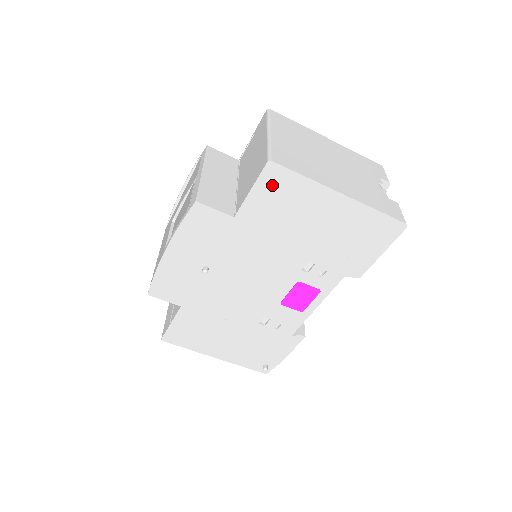
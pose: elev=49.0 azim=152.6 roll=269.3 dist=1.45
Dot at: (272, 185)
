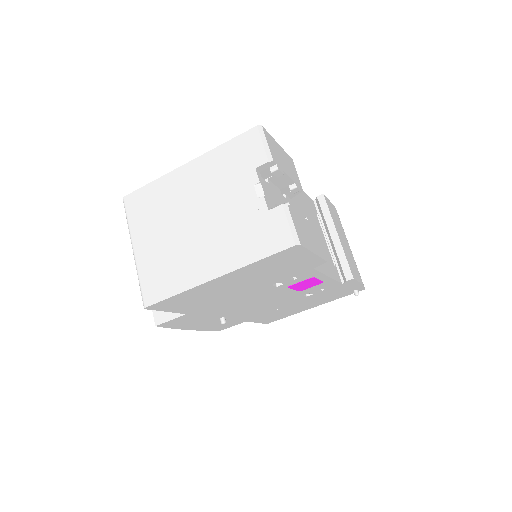
Dot at: (170, 305)
